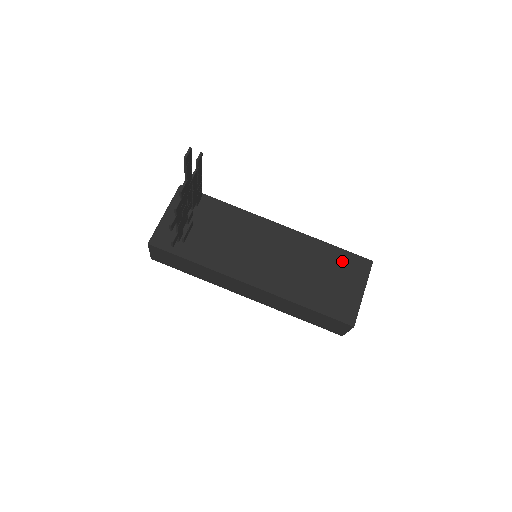
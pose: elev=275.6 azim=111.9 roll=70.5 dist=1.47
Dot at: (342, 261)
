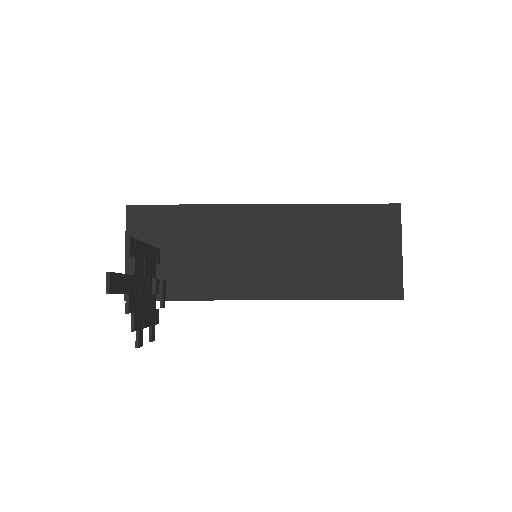
Dot at: (362, 221)
